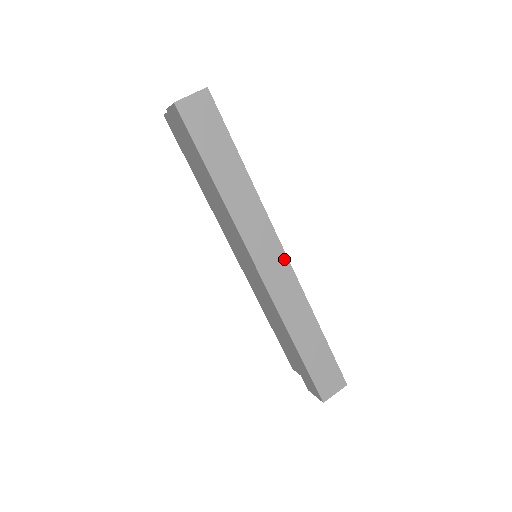
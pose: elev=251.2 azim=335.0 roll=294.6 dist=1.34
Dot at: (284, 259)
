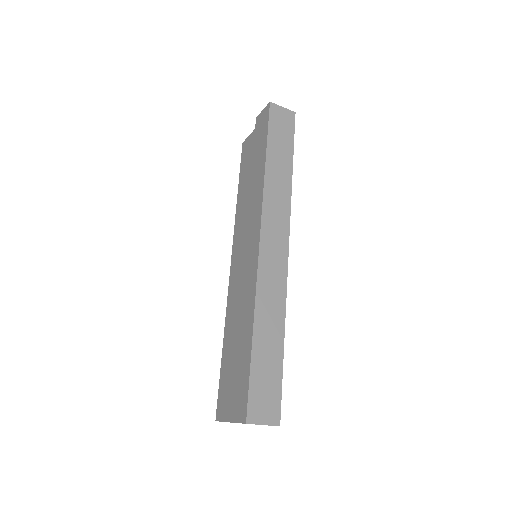
Dot at: (285, 252)
